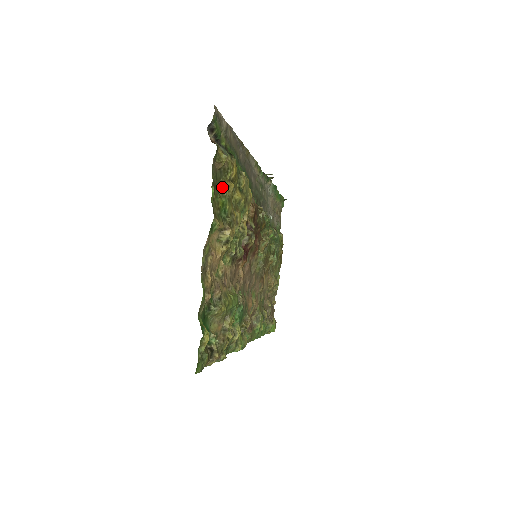
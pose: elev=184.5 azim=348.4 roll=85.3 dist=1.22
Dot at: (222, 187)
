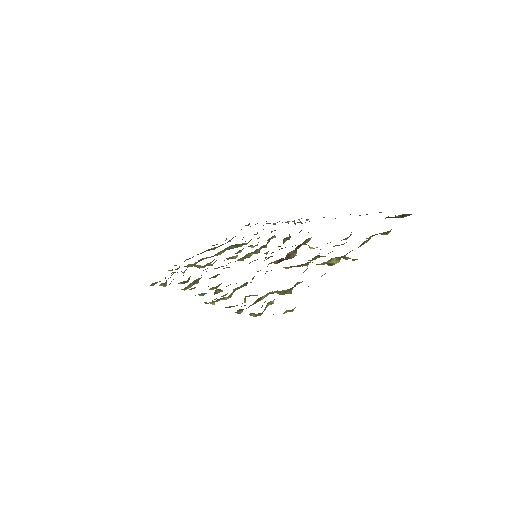
Dot at: (367, 241)
